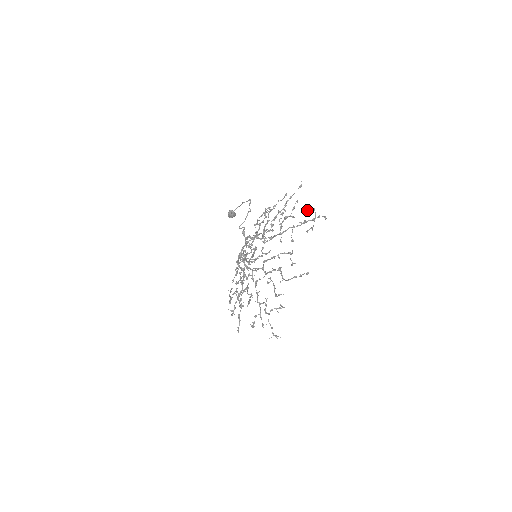
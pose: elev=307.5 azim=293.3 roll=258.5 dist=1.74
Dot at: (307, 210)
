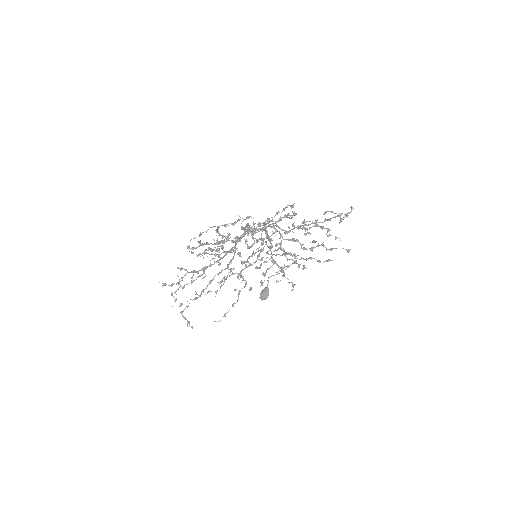
Dot at: (340, 219)
